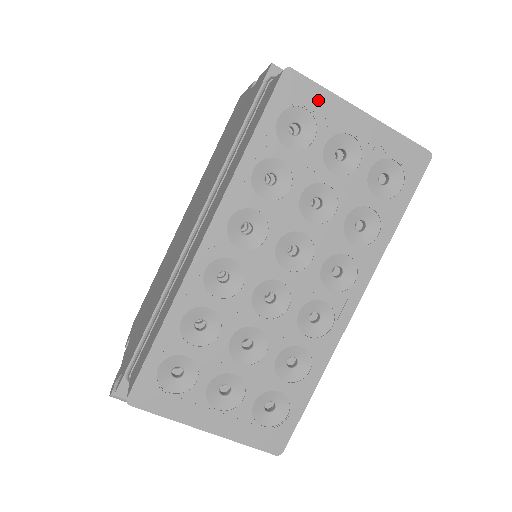
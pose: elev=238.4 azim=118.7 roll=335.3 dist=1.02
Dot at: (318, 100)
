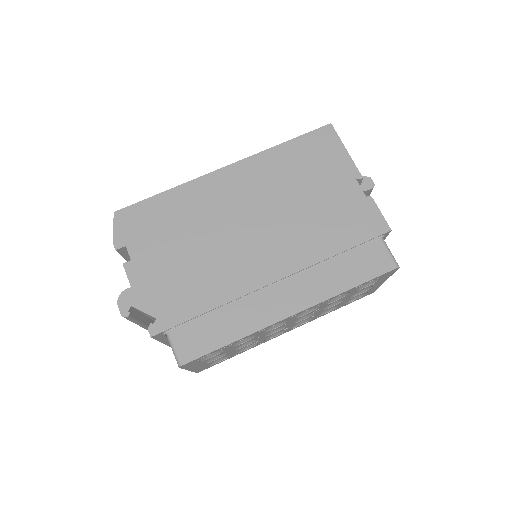
Dot at: (386, 277)
